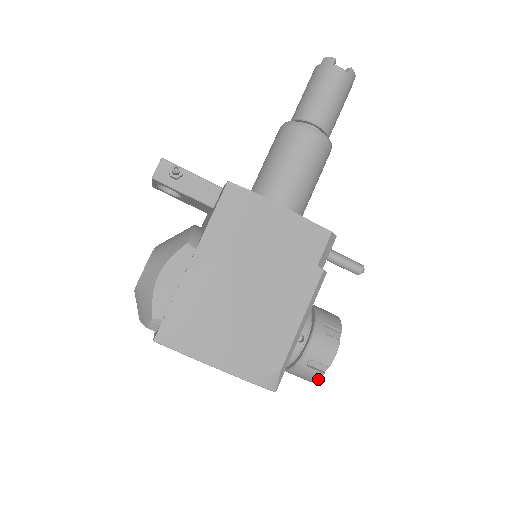
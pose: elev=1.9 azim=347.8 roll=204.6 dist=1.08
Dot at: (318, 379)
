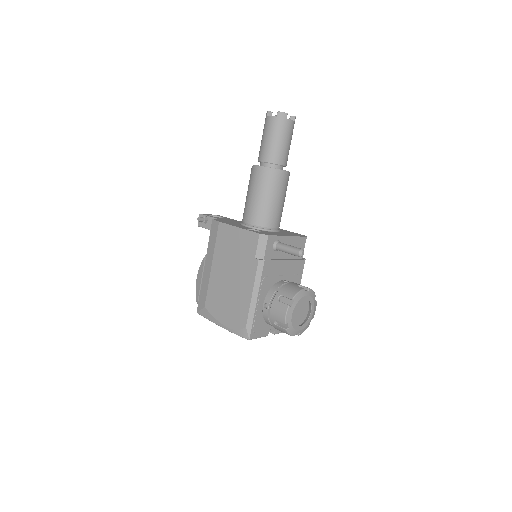
Dot at: (288, 333)
